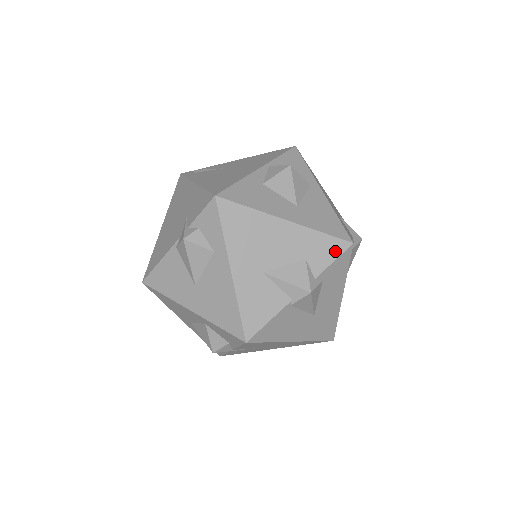
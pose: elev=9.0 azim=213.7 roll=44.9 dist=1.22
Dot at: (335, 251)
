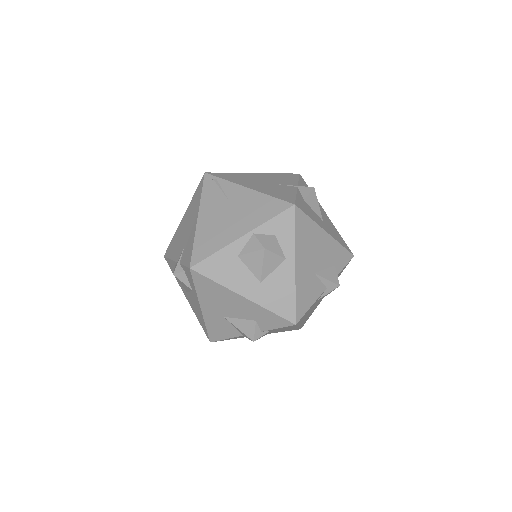
Dot at: (280, 324)
